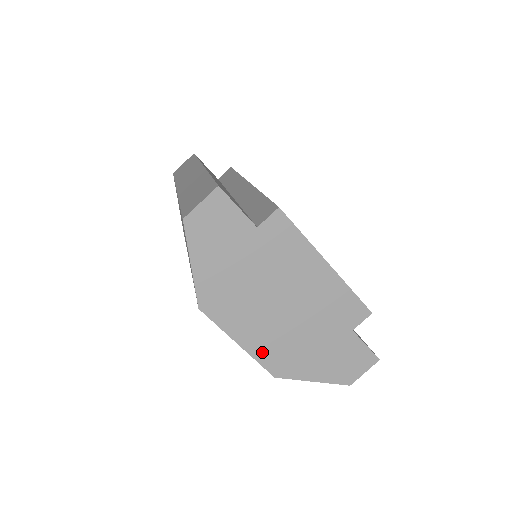
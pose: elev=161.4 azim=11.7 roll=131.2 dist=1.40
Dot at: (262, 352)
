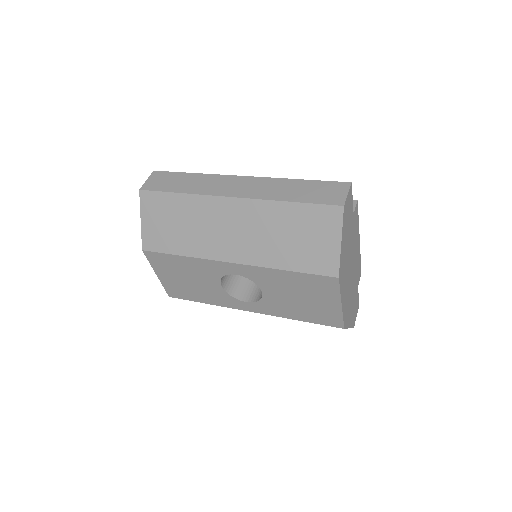
Dot at: (344, 309)
